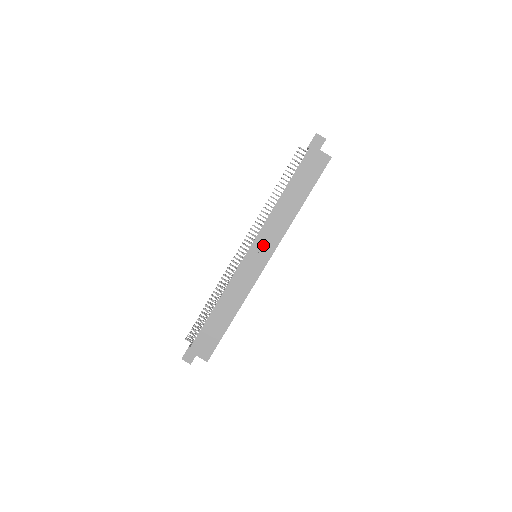
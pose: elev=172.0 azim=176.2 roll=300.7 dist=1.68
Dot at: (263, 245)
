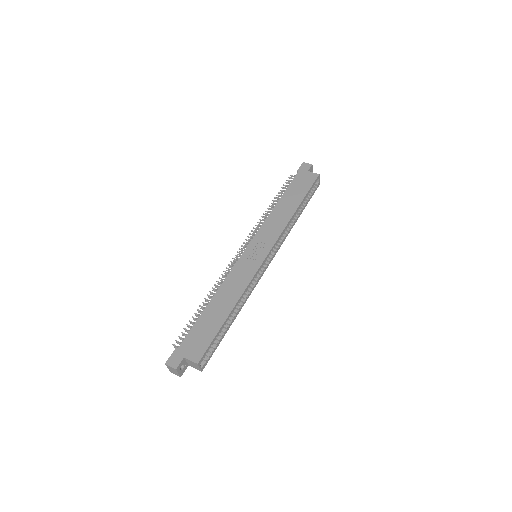
Dot at: (262, 240)
